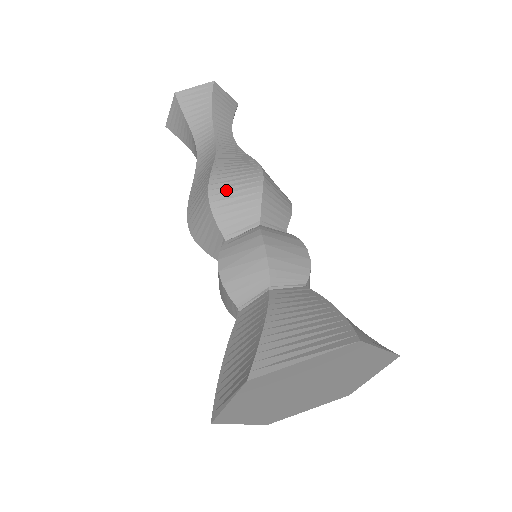
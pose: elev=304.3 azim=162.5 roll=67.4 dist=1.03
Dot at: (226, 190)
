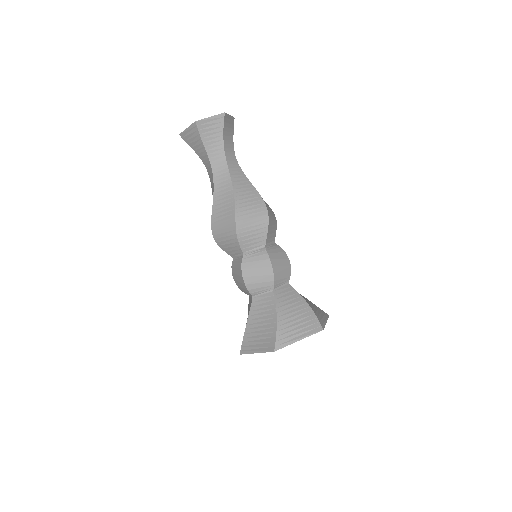
Dot at: (247, 225)
